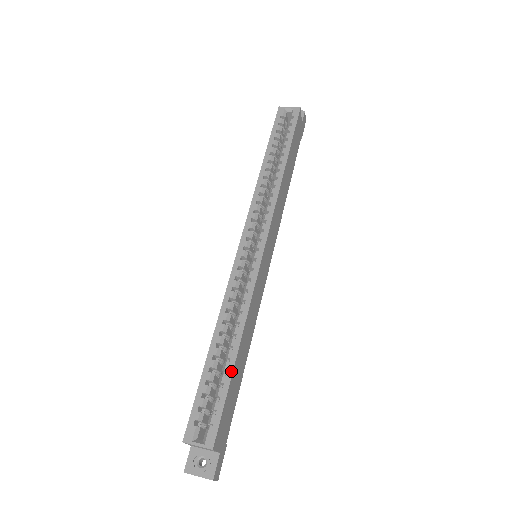
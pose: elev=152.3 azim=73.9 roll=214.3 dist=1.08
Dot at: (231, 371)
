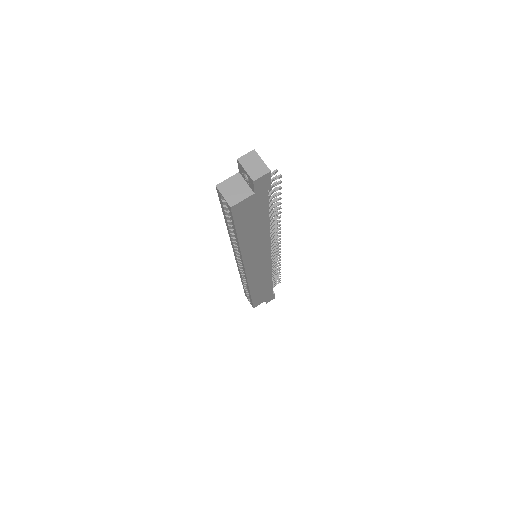
Dot at: (251, 298)
